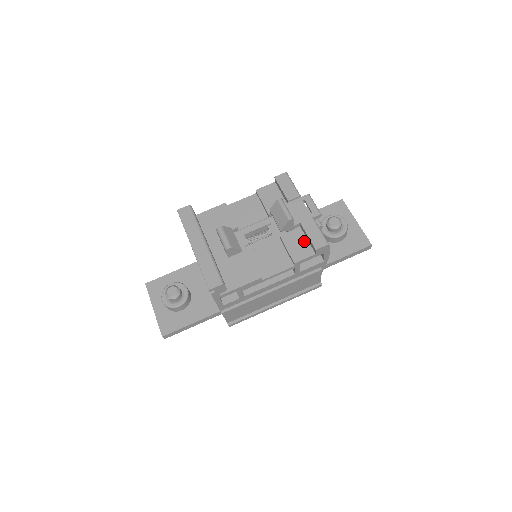
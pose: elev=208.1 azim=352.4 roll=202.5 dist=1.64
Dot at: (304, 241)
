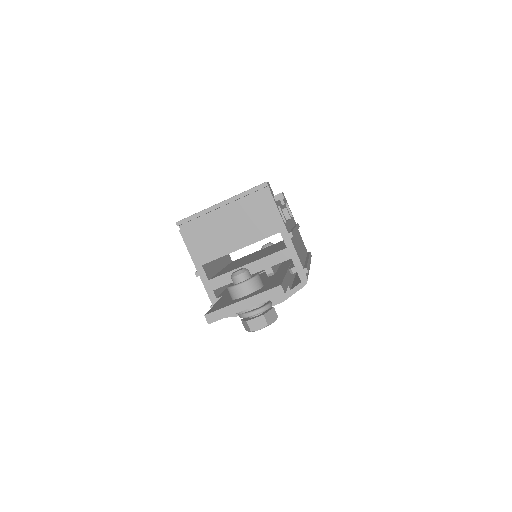
Dot at: occluded
